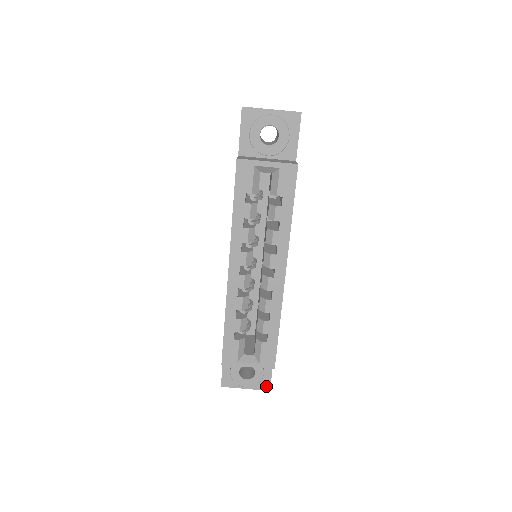
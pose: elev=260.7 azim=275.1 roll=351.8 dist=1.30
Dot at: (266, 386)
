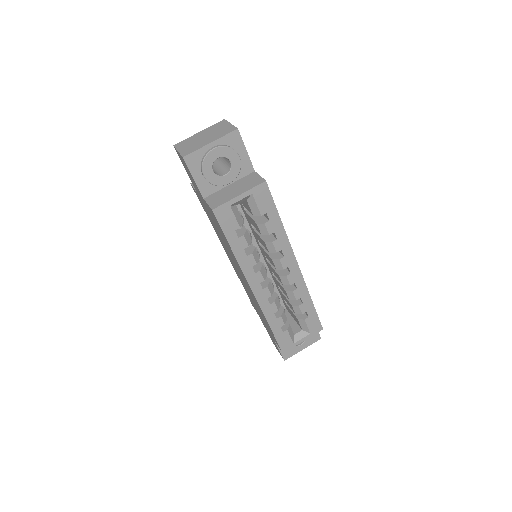
Dot at: (317, 338)
